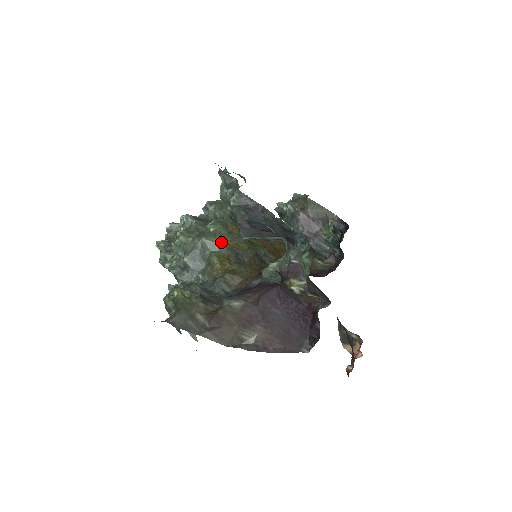
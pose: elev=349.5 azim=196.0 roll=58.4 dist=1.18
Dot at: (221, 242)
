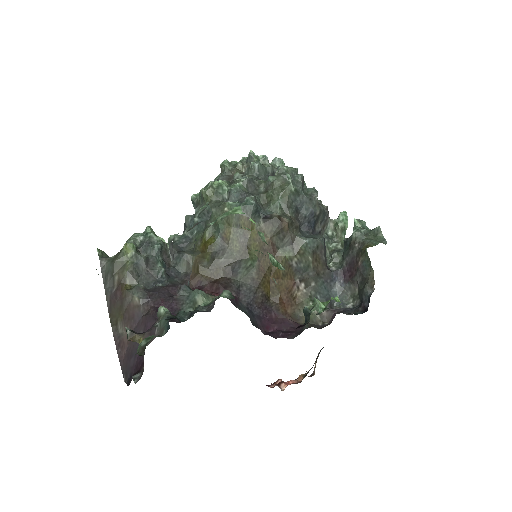
Dot at: (222, 226)
